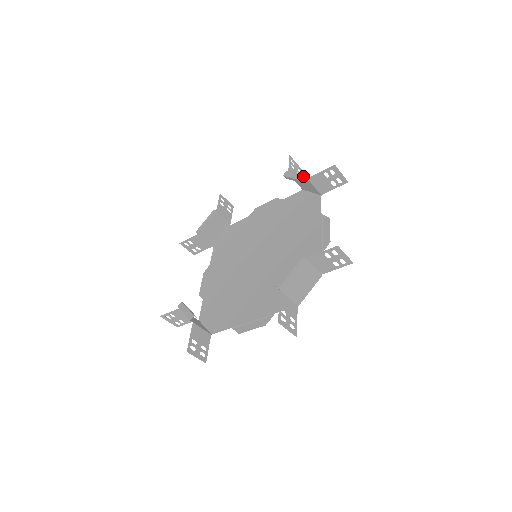
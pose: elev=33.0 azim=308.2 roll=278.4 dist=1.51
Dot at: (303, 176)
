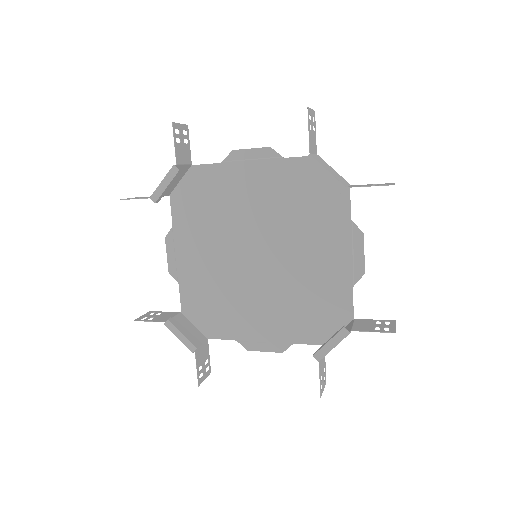
Dot at: (342, 186)
